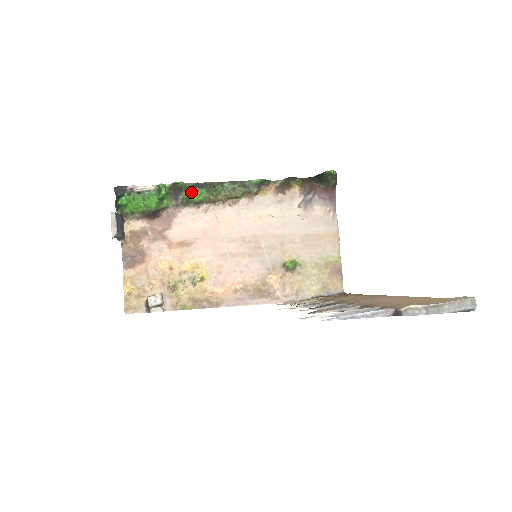
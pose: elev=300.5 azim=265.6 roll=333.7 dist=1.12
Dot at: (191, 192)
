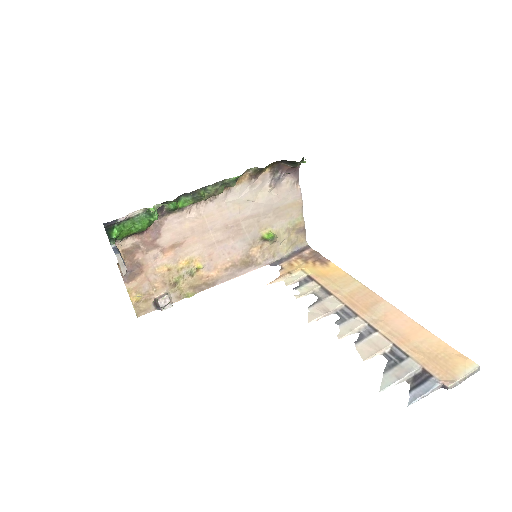
Dot at: (177, 203)
